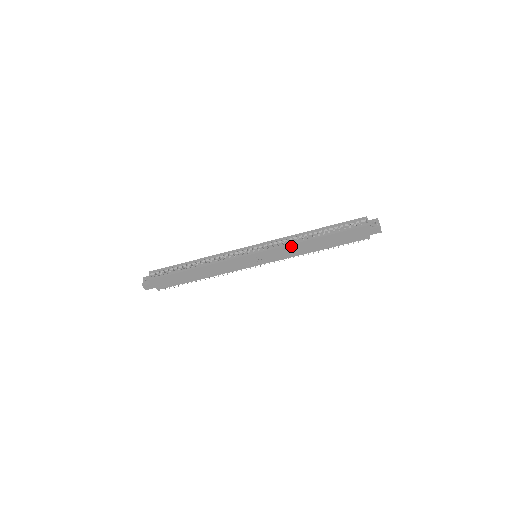
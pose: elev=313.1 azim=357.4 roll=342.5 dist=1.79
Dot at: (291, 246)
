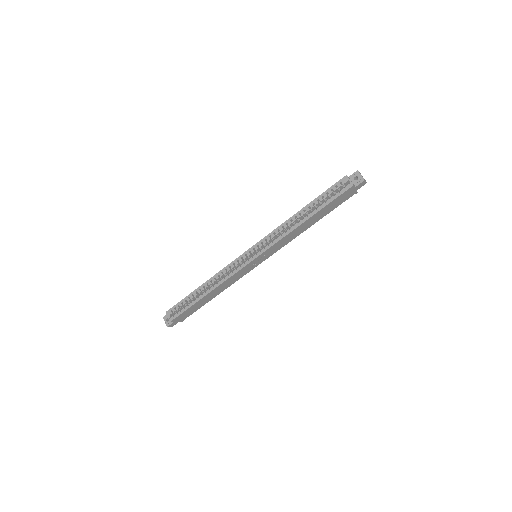
Dot at: (286, 237)
